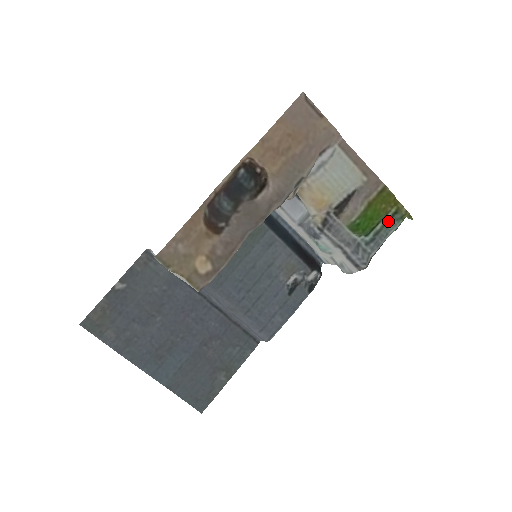
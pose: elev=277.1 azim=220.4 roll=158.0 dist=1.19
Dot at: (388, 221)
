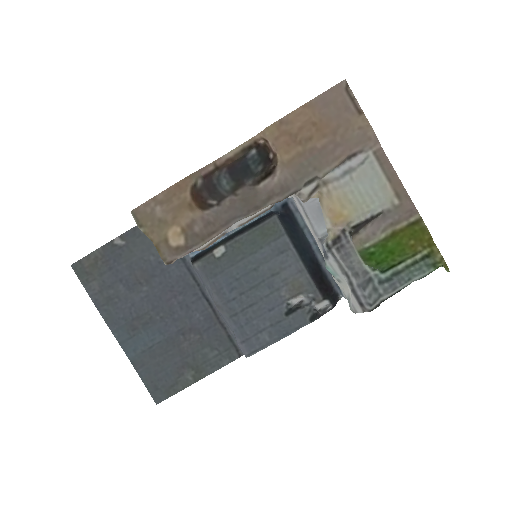
Dot at: (415, 263)
